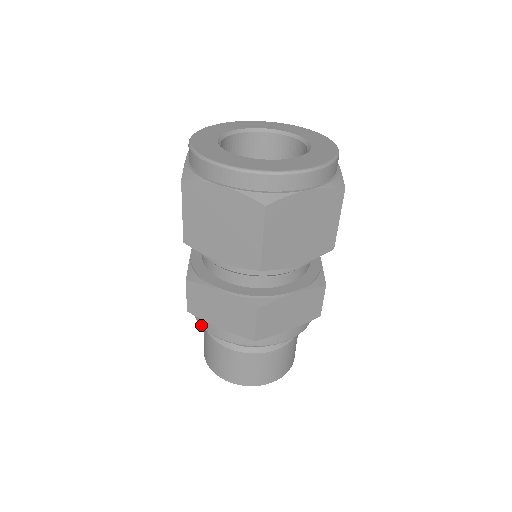
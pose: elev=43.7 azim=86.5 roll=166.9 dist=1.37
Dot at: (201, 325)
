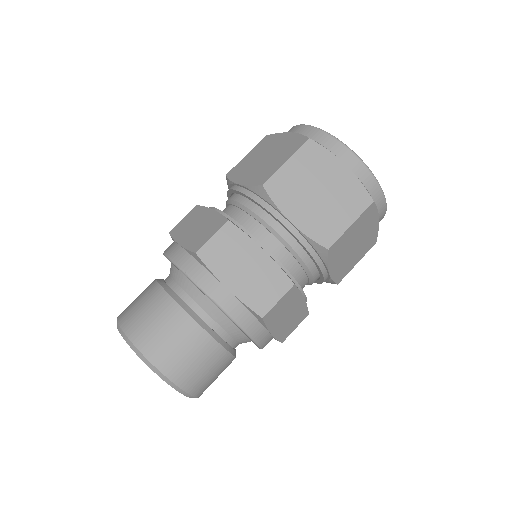
Dot at: (193, 278)
